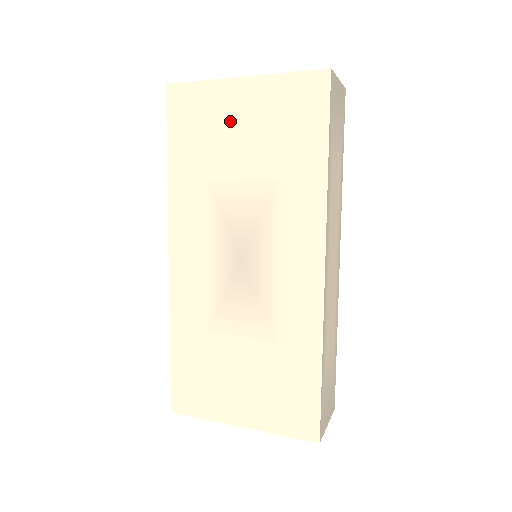
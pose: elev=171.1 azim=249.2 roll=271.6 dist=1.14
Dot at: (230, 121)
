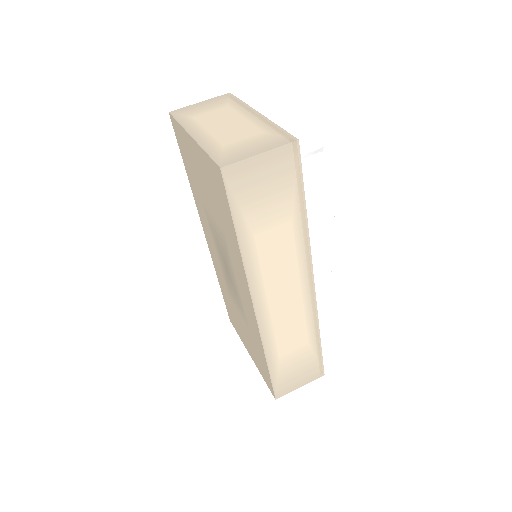
Dot at: (196, 167)
